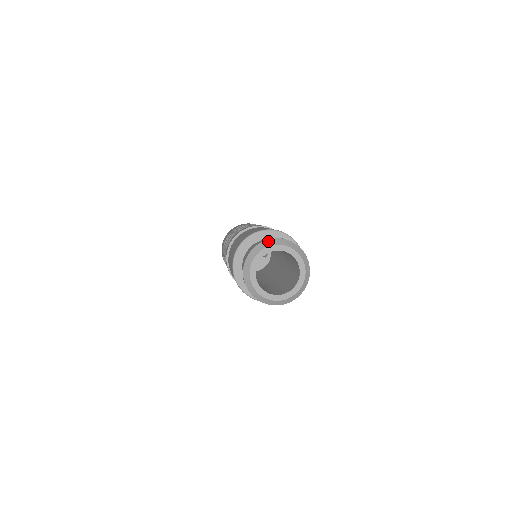
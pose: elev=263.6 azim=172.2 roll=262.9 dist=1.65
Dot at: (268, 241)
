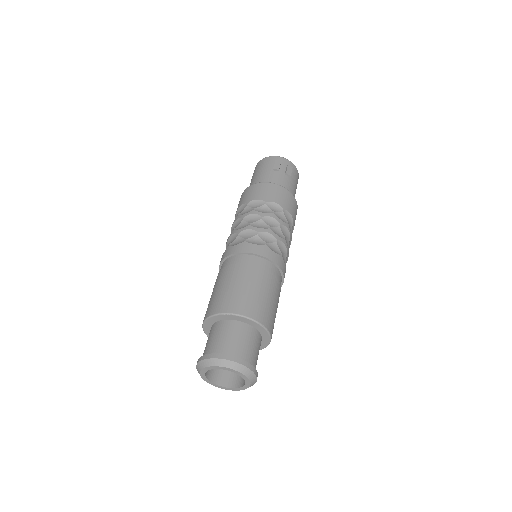
Dot at: (197, 367)
